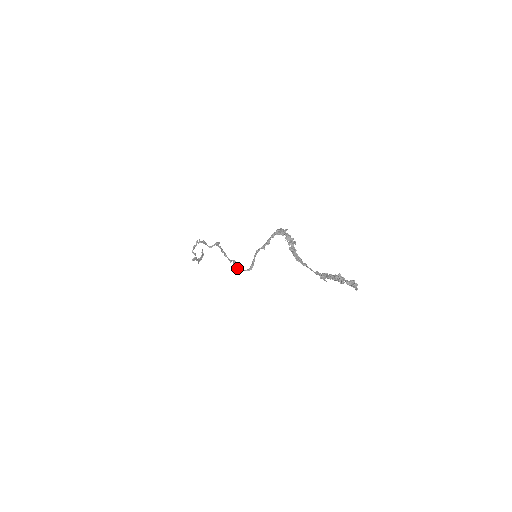
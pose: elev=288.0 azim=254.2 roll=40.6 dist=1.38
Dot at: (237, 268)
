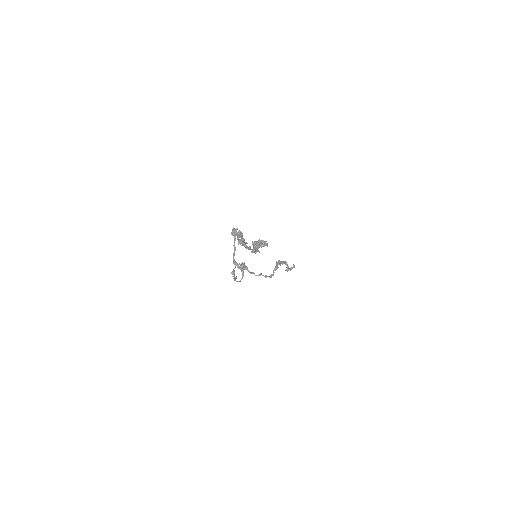
Dot at: occluded
